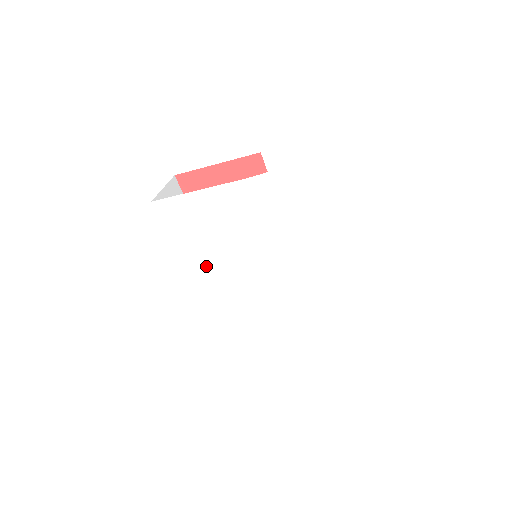
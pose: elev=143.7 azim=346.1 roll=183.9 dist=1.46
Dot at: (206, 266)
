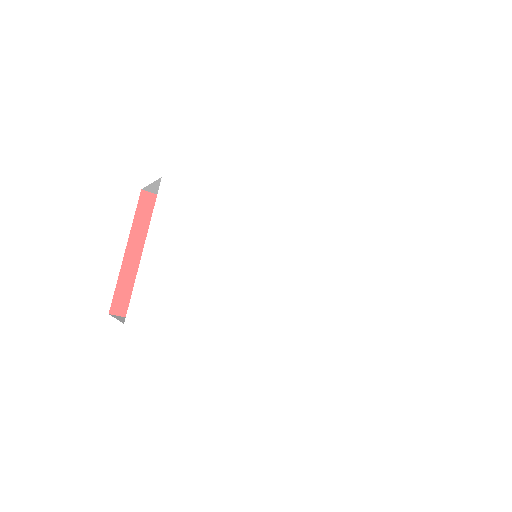
Dot at: (243, 313)
